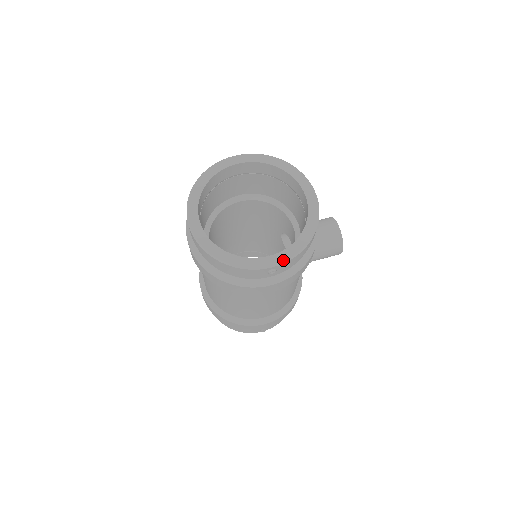
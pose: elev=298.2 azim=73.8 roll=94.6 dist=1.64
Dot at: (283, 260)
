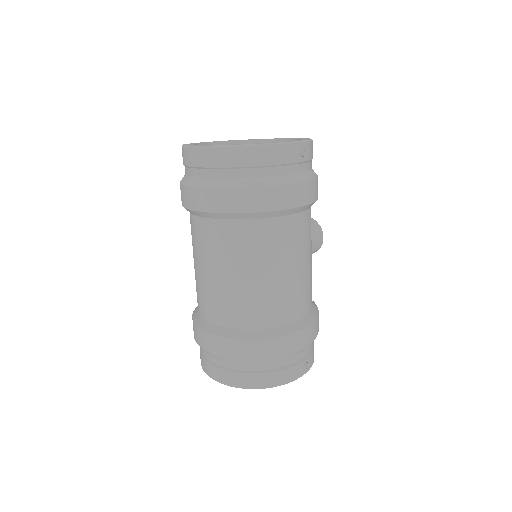
Dot at: (305, 140)
